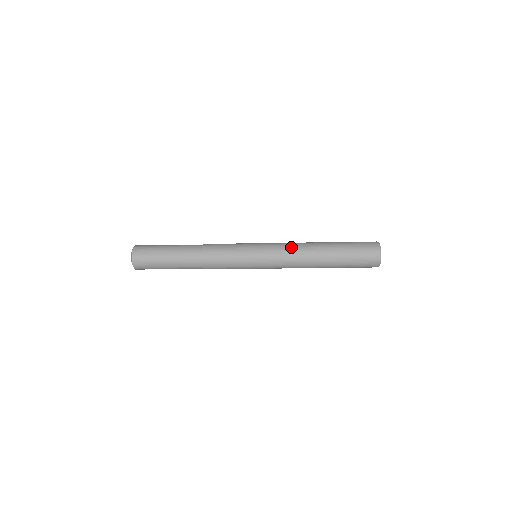
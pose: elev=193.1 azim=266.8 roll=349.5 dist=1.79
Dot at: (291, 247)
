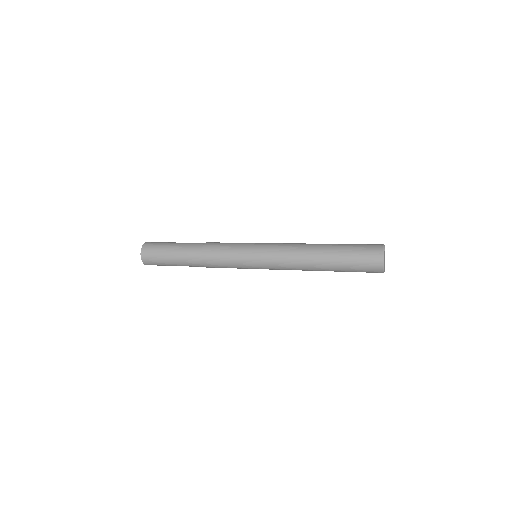
Dot at: (289, 244)
